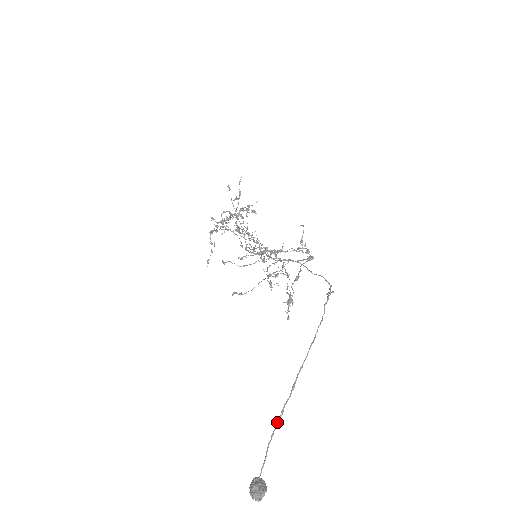
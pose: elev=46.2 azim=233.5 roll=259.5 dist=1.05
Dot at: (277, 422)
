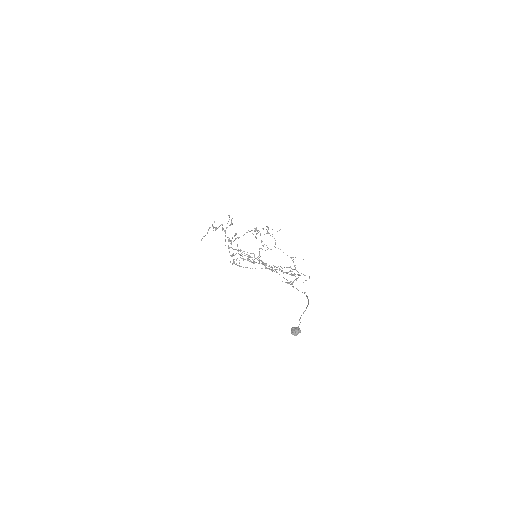
Dot at: occluded
